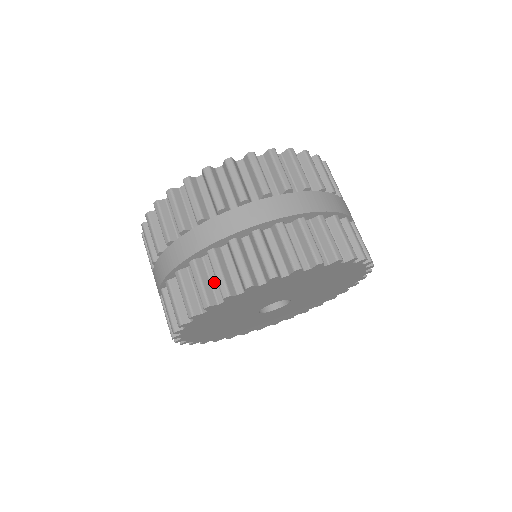
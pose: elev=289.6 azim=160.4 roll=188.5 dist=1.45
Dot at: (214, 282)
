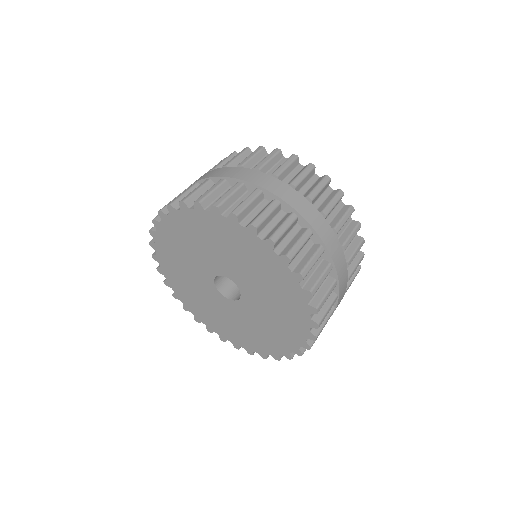
Dot at: (236, 205)
